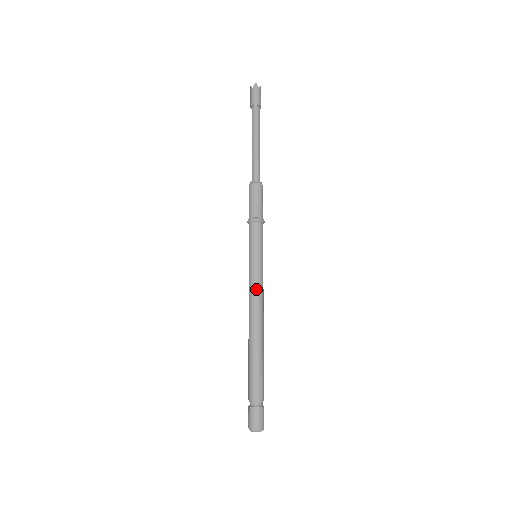
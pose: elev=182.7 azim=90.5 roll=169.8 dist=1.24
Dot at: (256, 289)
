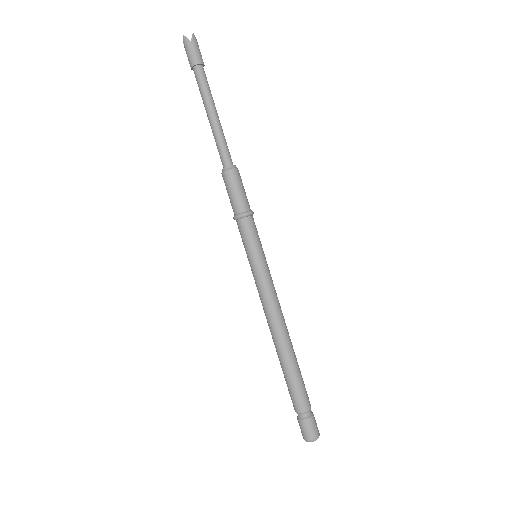
Dot at: (263, 297)
